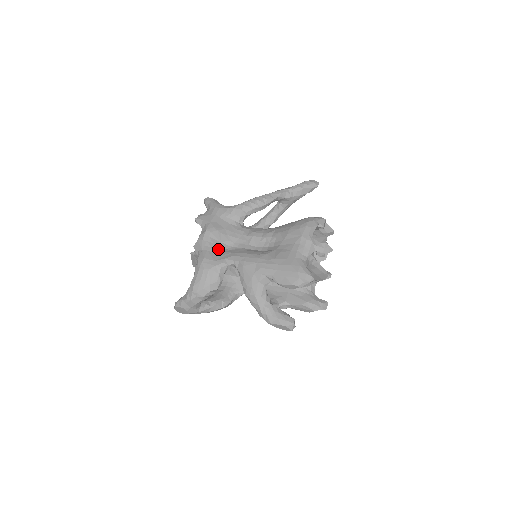
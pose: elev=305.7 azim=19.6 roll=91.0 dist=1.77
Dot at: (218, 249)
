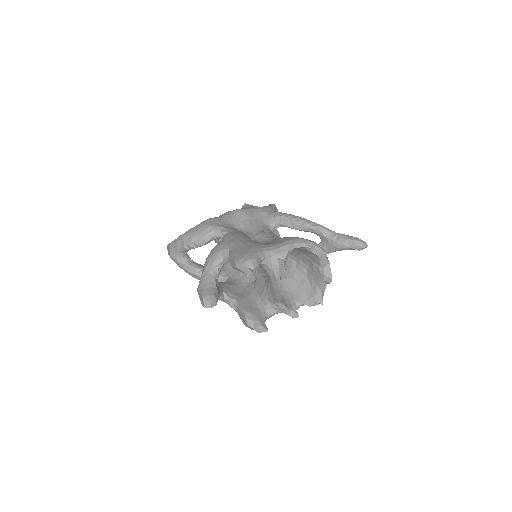
Dot at: (230, 223)
